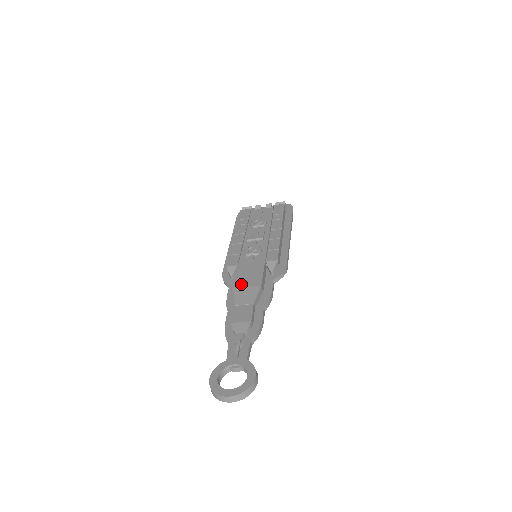
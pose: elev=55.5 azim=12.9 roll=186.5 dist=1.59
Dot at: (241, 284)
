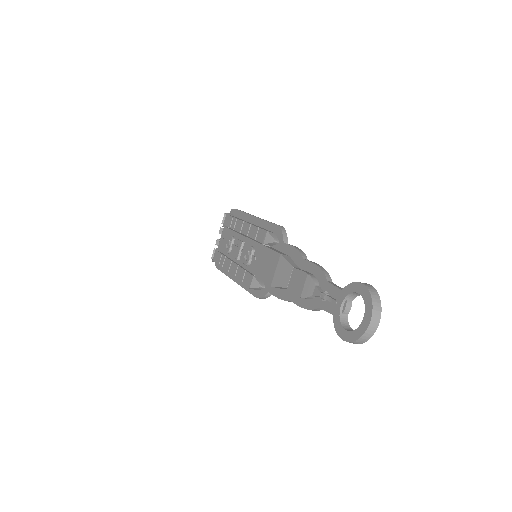
Dot at: (270, 276)
